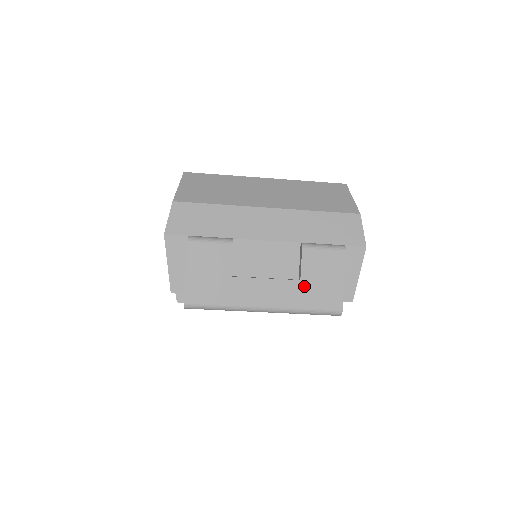
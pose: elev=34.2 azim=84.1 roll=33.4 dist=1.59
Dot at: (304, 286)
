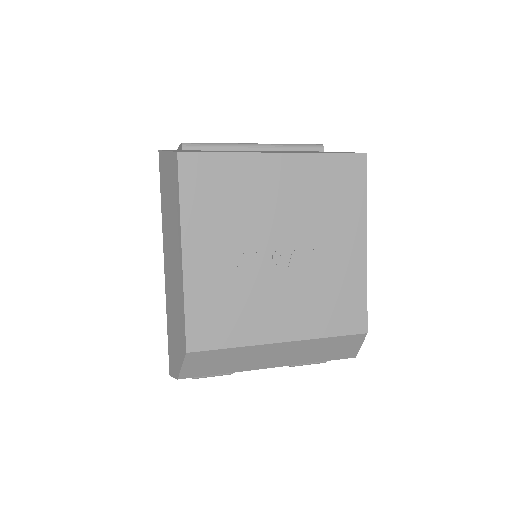
Dot at: occluded
